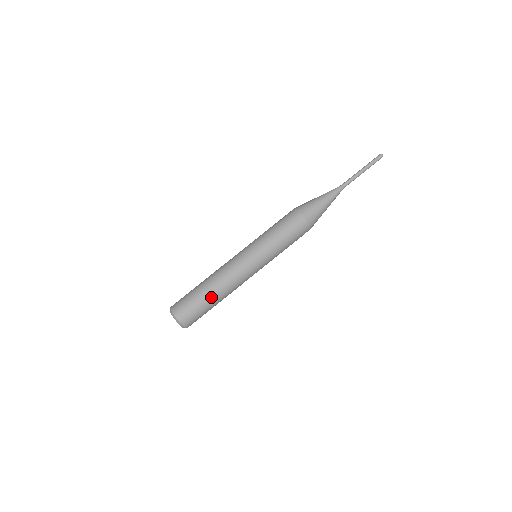
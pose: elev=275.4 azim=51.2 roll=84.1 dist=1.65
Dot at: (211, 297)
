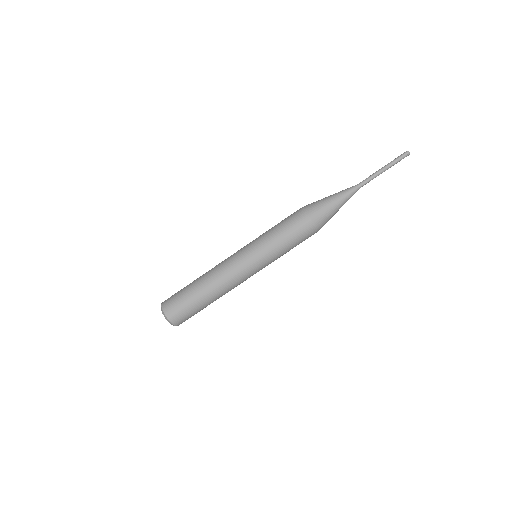
Dot at: (197, 287)
